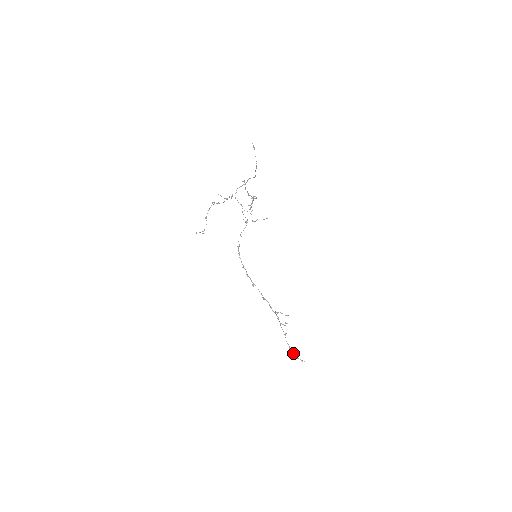
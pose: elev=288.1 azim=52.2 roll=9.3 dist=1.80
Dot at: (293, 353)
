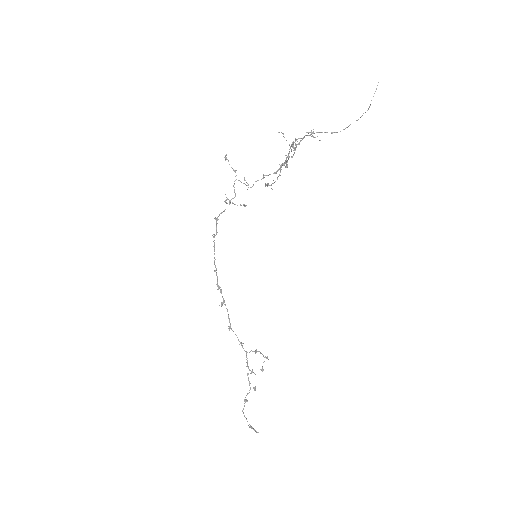
Dot at: (246, 419)
